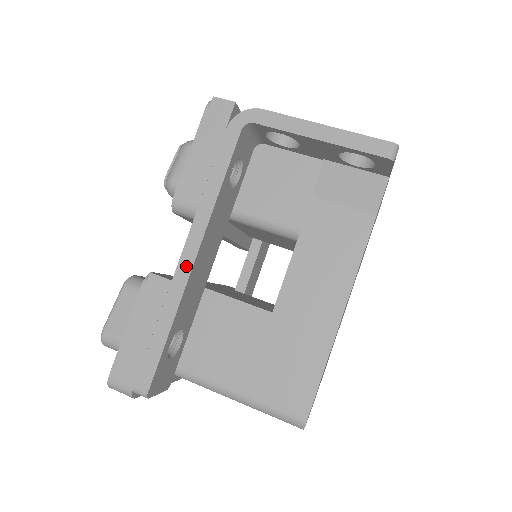
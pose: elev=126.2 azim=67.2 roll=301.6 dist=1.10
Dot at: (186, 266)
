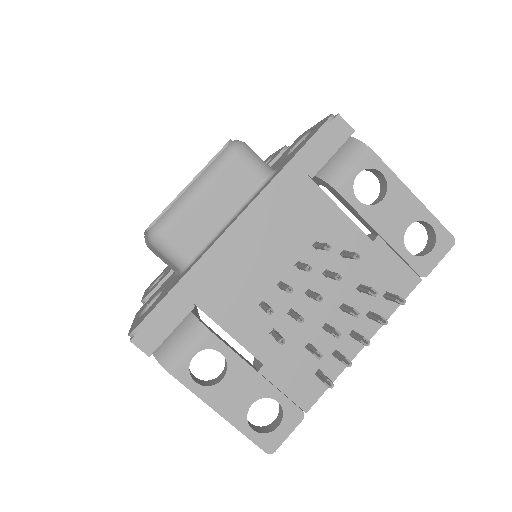
Dot at: occluded
